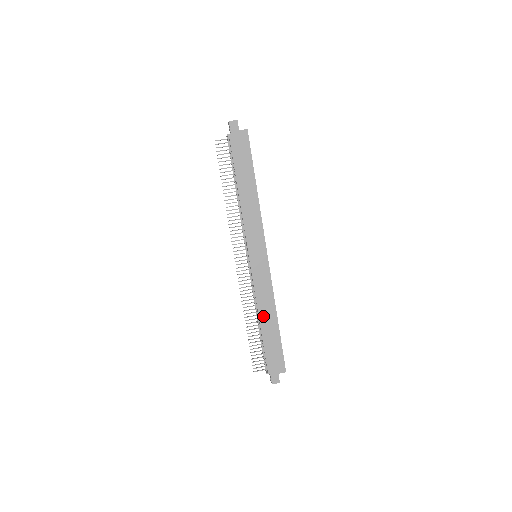
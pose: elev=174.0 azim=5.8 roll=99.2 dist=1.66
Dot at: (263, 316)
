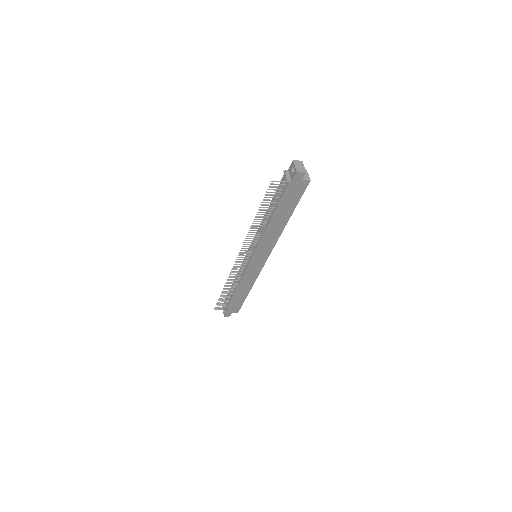
Dot at: (240, 289)
